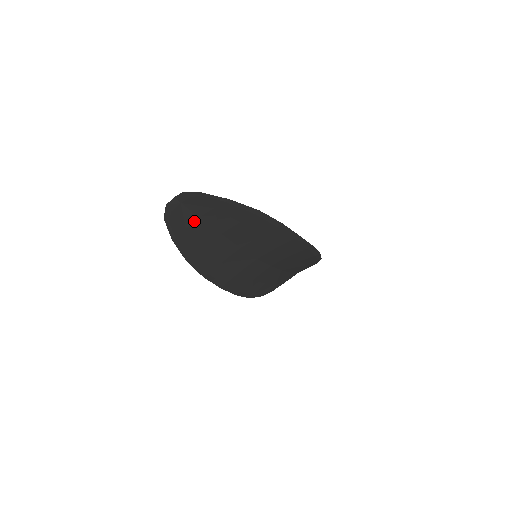
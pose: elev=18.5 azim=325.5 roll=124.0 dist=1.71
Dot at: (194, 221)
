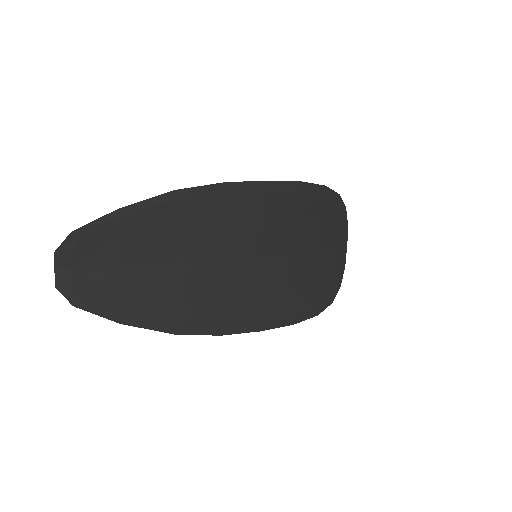
Dot at: (117, 277)
